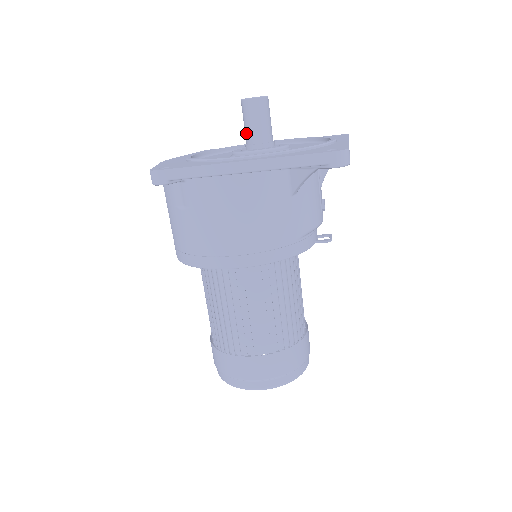
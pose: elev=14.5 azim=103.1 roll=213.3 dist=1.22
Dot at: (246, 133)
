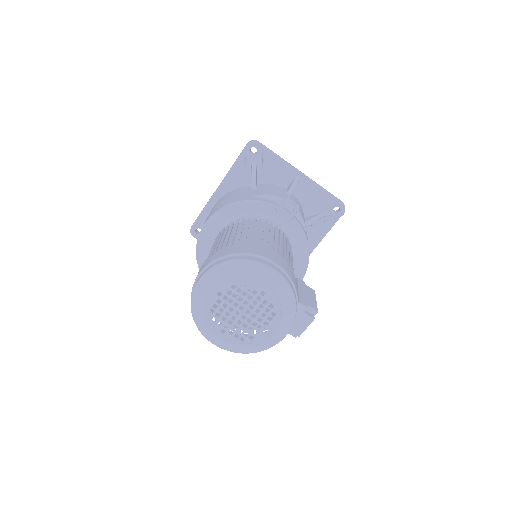
Dot at: occluded
